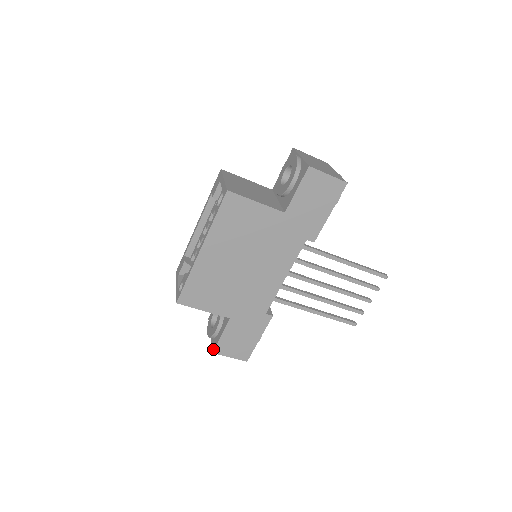
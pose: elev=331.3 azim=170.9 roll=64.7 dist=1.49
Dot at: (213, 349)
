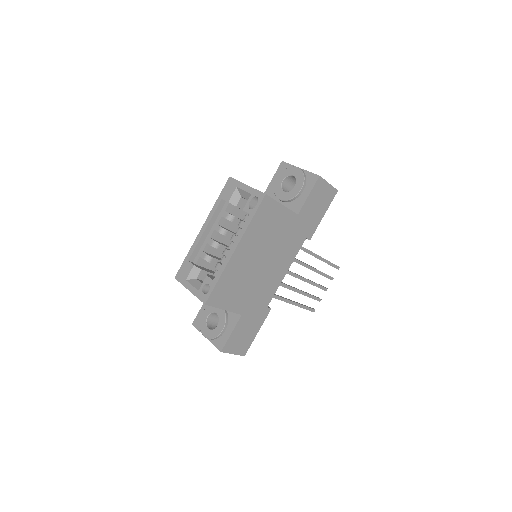
Dot at: (222, 348)
